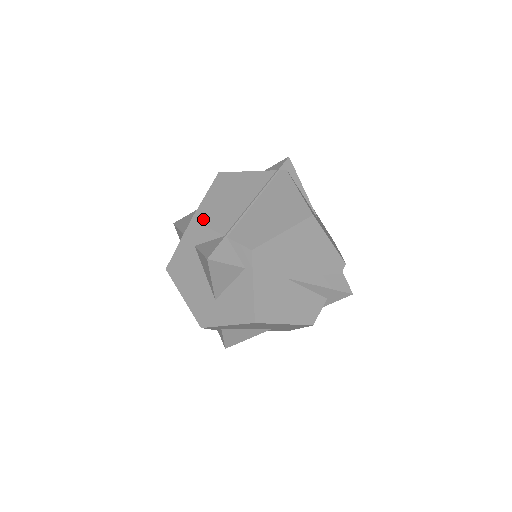
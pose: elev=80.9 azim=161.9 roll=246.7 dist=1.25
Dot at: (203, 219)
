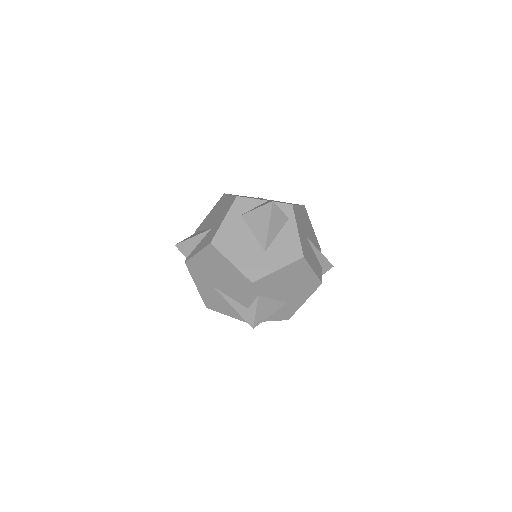
Dot at: (244, 197)
